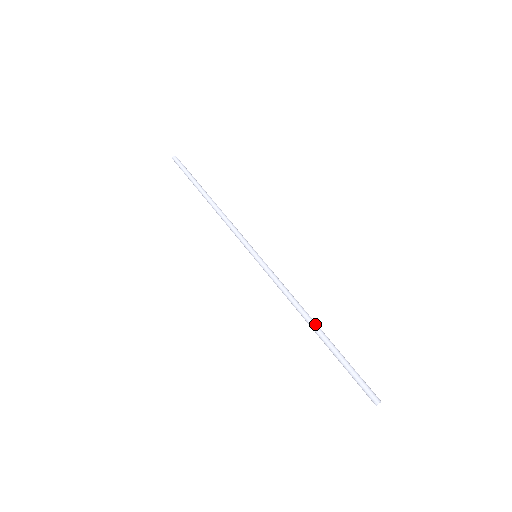
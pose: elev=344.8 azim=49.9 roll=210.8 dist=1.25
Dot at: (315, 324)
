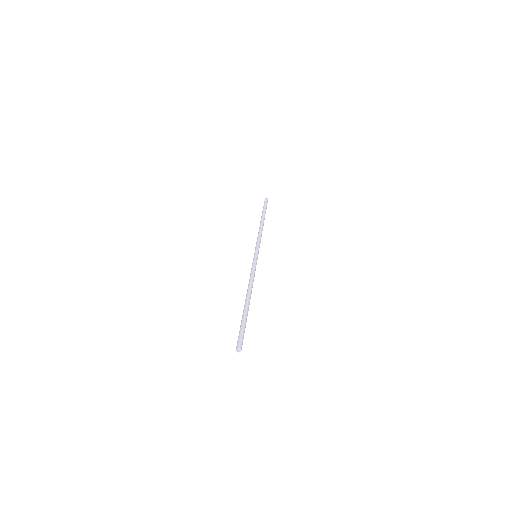
Dot at: (248, 297)
